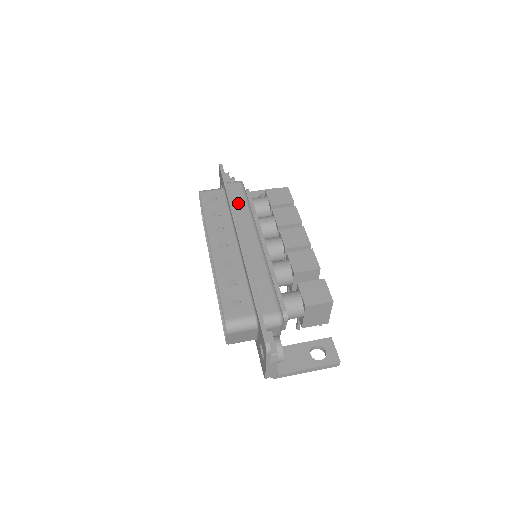
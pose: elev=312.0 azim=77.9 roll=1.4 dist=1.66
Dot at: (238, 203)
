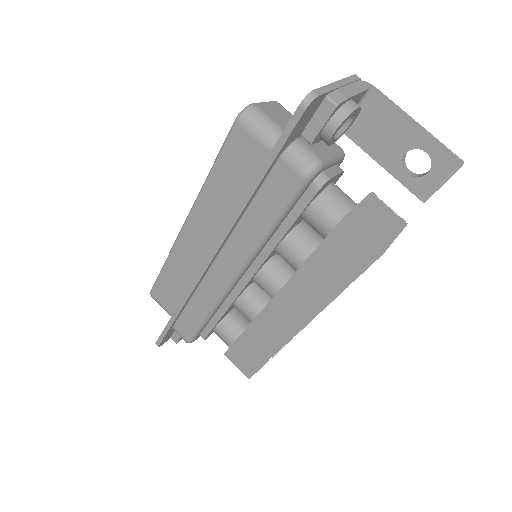
Dot at: (259, 210)
